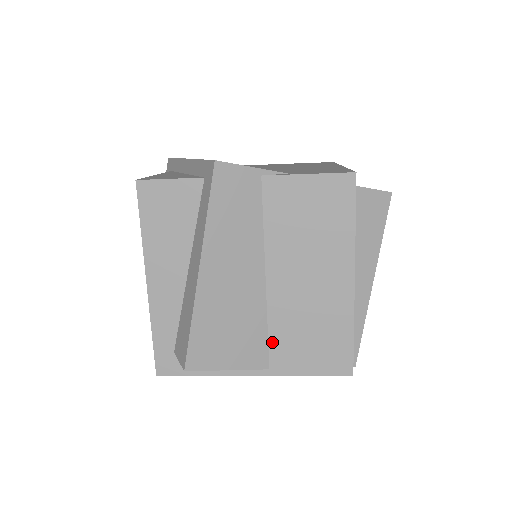
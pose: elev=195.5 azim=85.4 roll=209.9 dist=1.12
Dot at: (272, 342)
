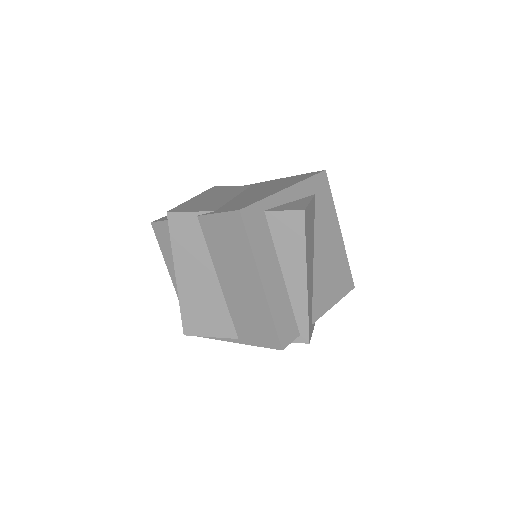
Dot at: (234, 321)
